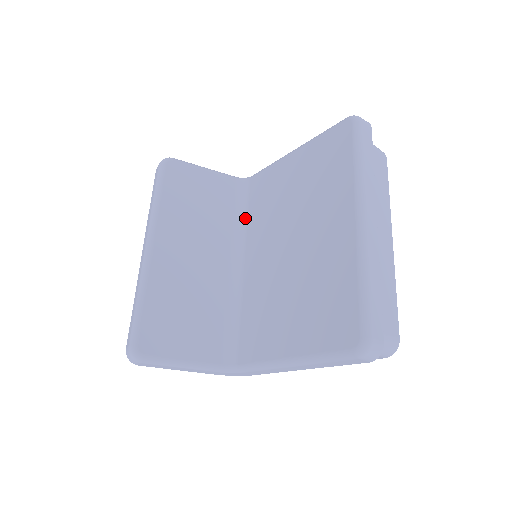
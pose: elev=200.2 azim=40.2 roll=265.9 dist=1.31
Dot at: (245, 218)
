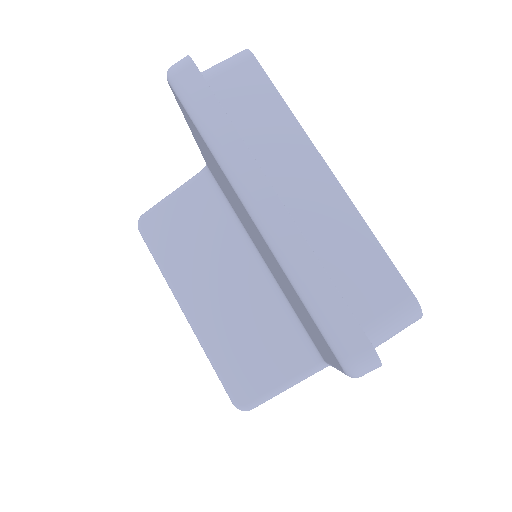
Dot at: (232, 210)
